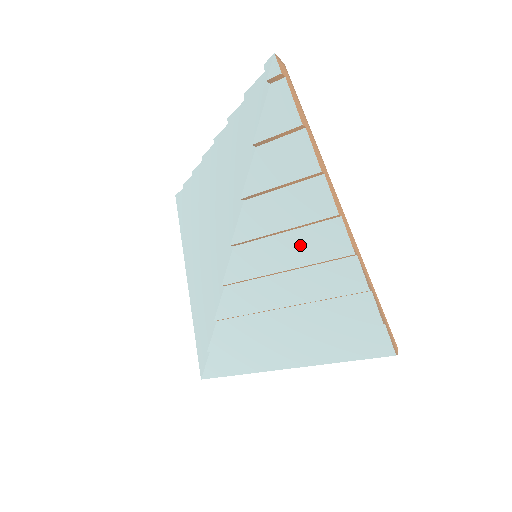
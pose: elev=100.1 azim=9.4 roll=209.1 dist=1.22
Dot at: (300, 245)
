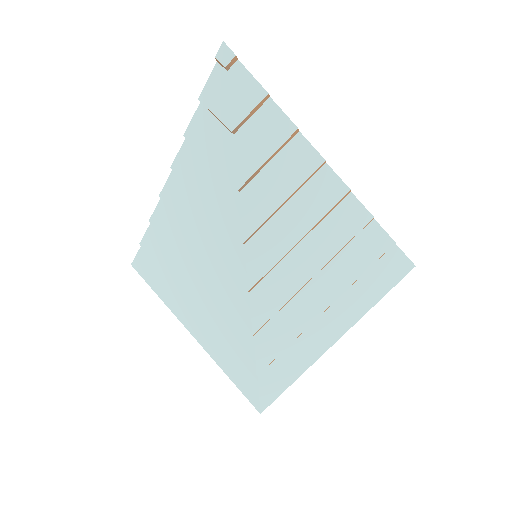
Dot at: (303, 208)
